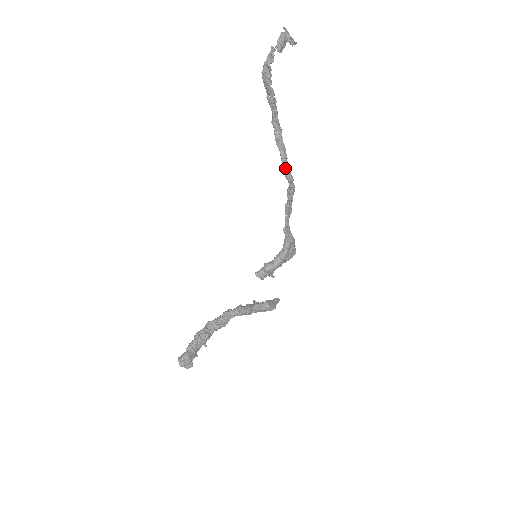
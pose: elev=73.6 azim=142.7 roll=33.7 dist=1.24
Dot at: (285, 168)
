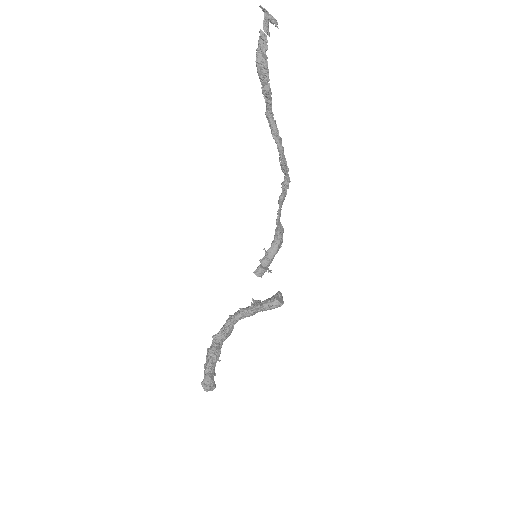
Dot at: (283, 161)
